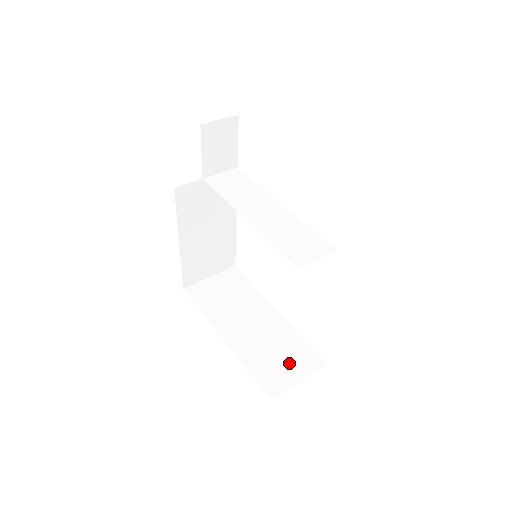
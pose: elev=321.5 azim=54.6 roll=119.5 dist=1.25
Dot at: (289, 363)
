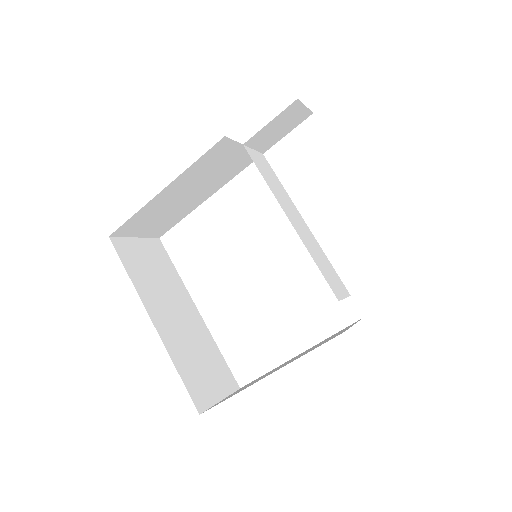
Dot at: (212, 376)
